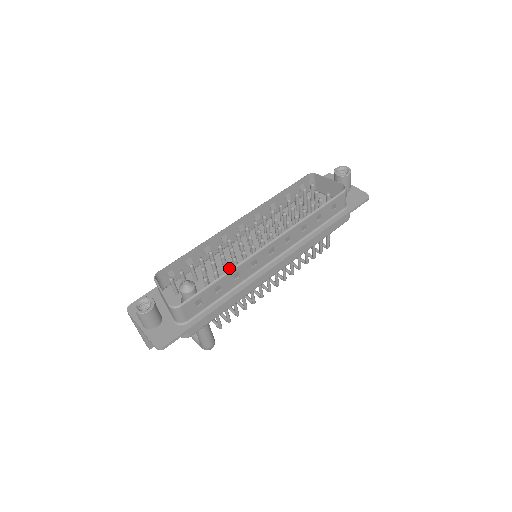
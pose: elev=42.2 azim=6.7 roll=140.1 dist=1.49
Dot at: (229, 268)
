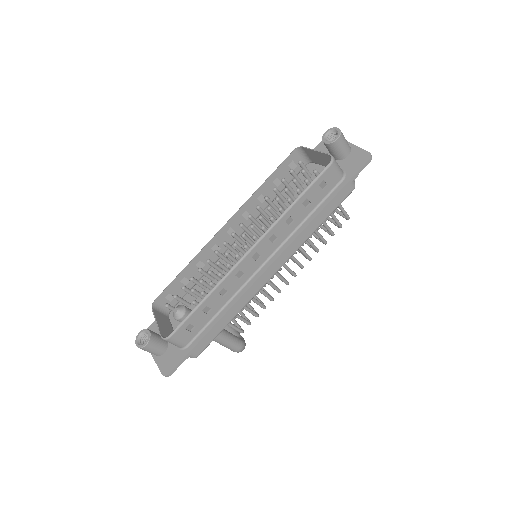
Dot at: occluded
